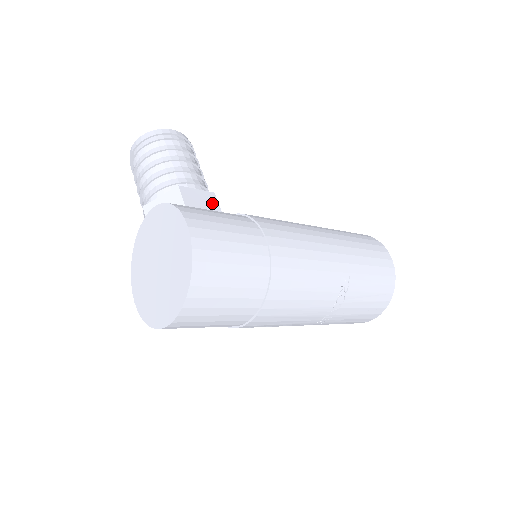
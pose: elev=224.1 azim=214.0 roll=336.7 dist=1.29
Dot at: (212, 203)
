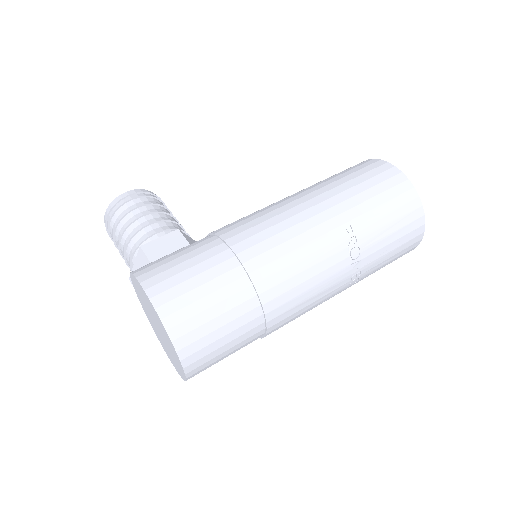
Dot at: (178, 242)
